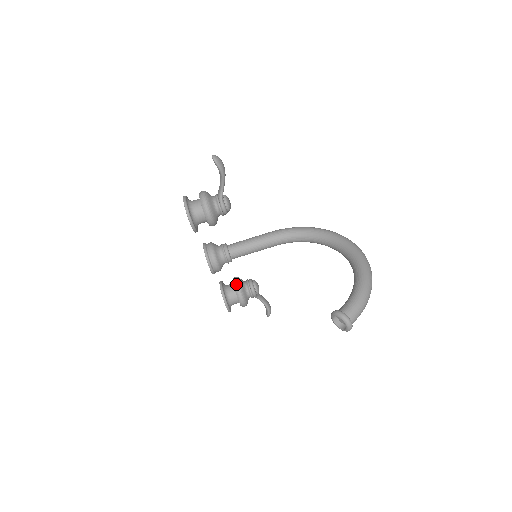
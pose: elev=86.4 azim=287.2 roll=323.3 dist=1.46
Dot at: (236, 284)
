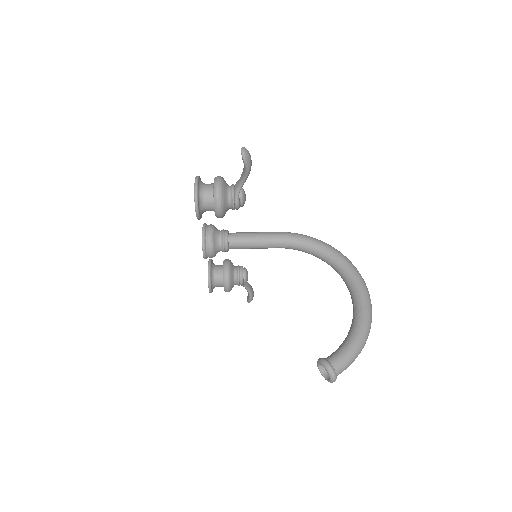
Dot at: (226, 270)
